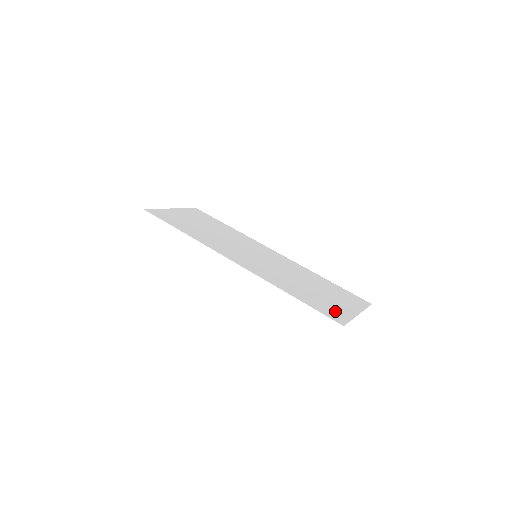
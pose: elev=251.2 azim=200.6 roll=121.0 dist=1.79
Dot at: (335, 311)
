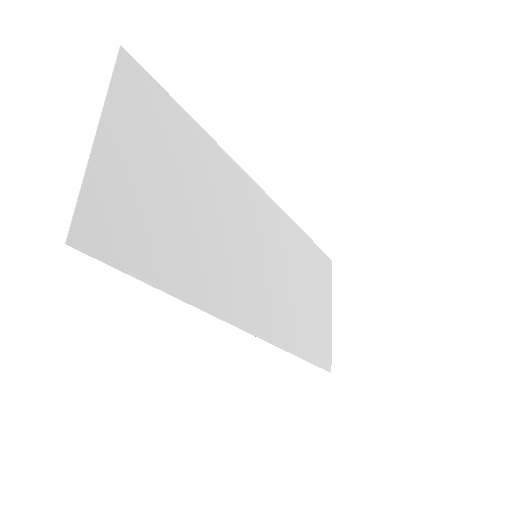
Dot at: (324, 342)
